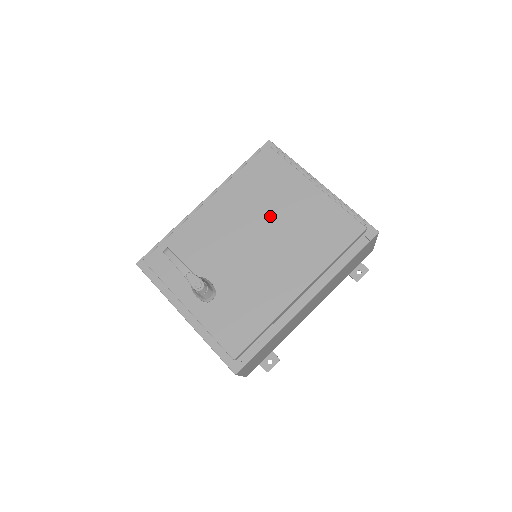
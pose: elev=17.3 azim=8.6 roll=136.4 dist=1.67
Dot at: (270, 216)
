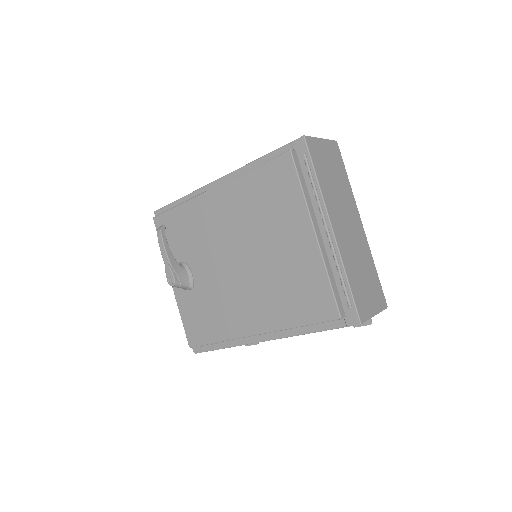
Dot at: (259, 242)
